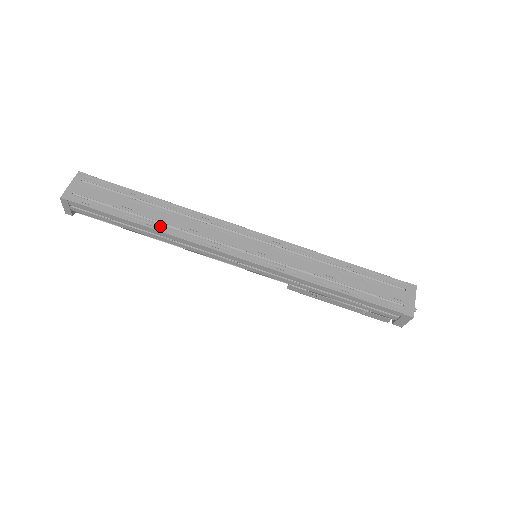
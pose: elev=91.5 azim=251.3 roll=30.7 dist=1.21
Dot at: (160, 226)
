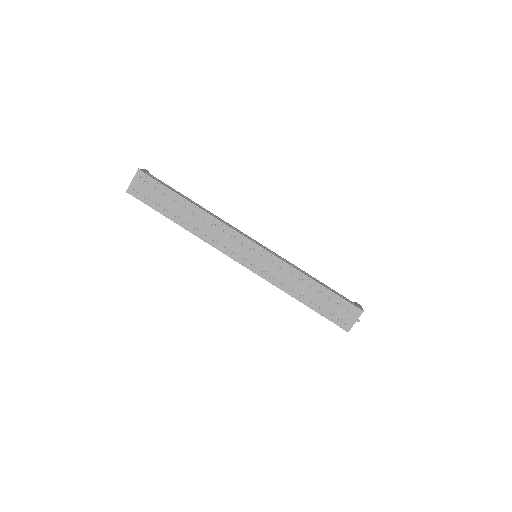
Dot at: (189, 227)
